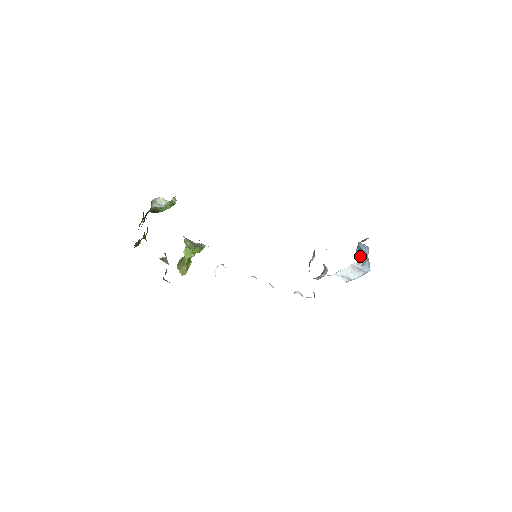
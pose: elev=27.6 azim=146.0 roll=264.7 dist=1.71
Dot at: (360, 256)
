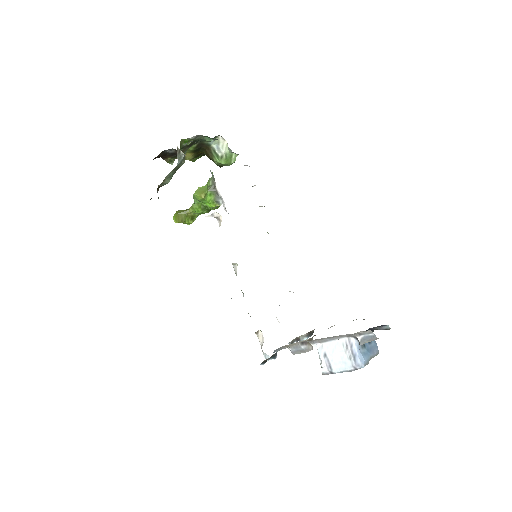
Dot at: occluded
